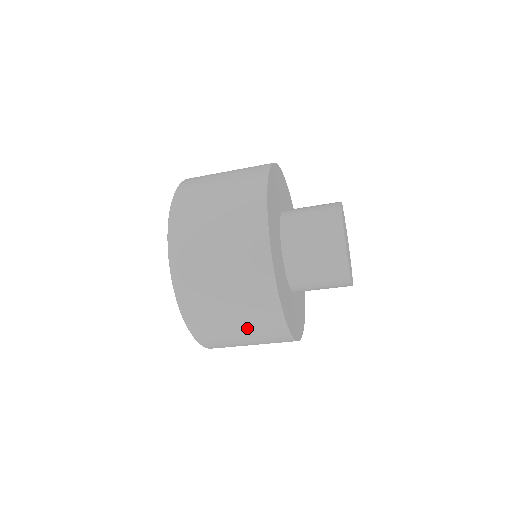
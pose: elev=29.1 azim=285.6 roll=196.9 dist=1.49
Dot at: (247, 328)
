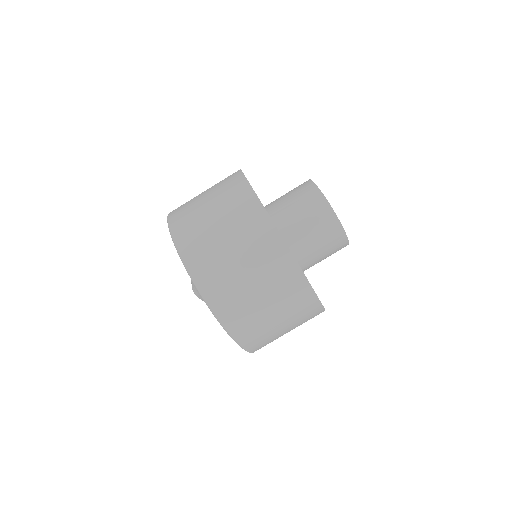
Dot at: (223, 215)
